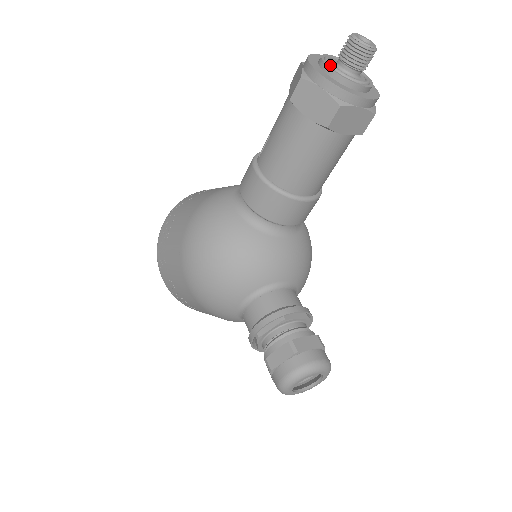
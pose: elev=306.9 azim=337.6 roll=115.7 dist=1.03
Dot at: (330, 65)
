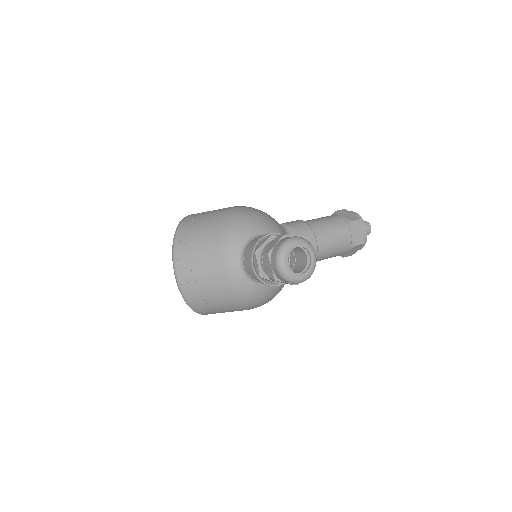
Dot at: occluded
